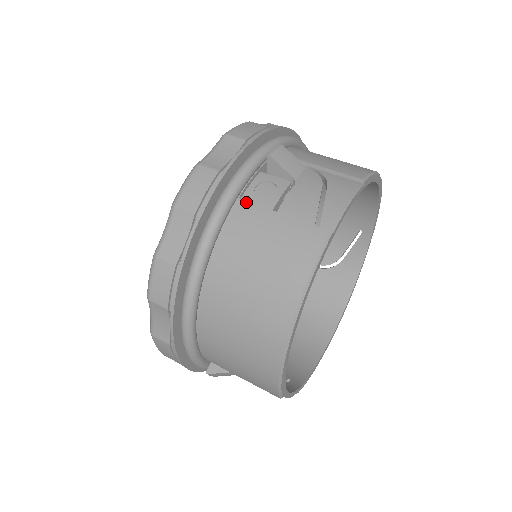
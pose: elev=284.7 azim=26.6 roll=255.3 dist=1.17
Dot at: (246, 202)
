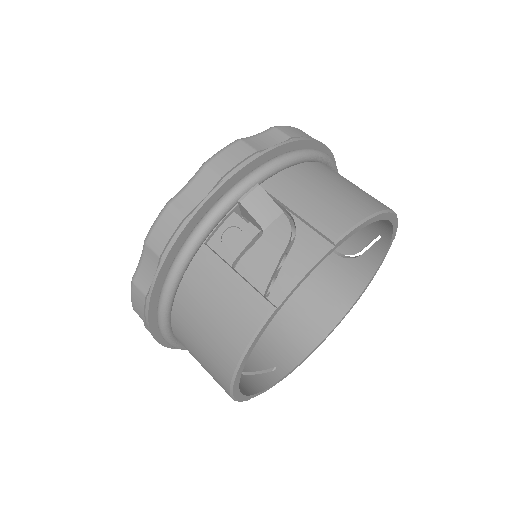
Dot at: (209, 250)
